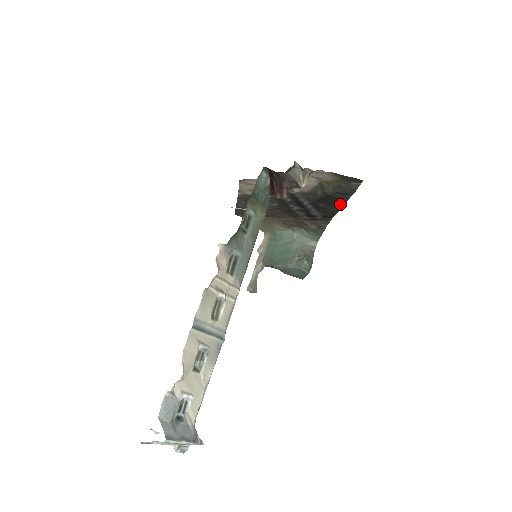
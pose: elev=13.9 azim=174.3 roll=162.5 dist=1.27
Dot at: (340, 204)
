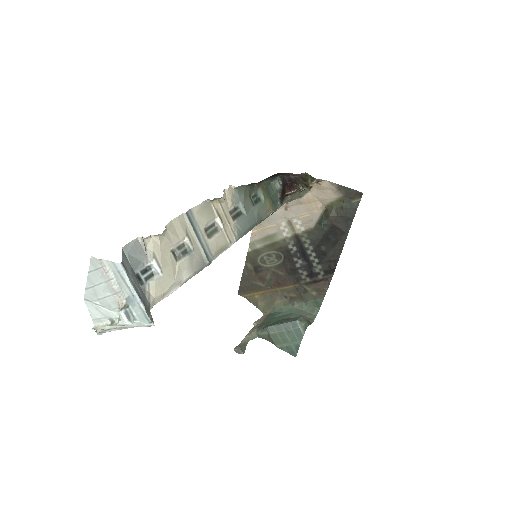
Dot at: (342, 241)
